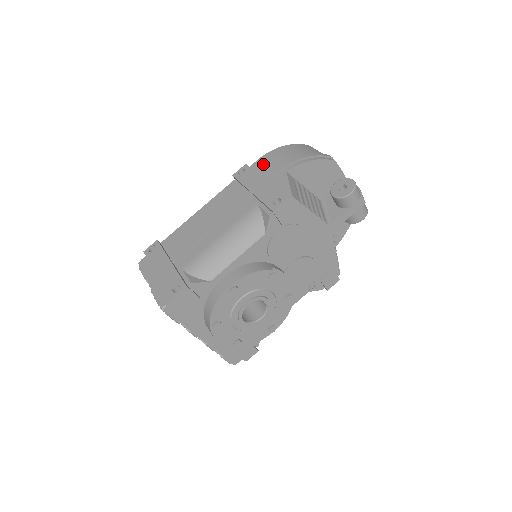
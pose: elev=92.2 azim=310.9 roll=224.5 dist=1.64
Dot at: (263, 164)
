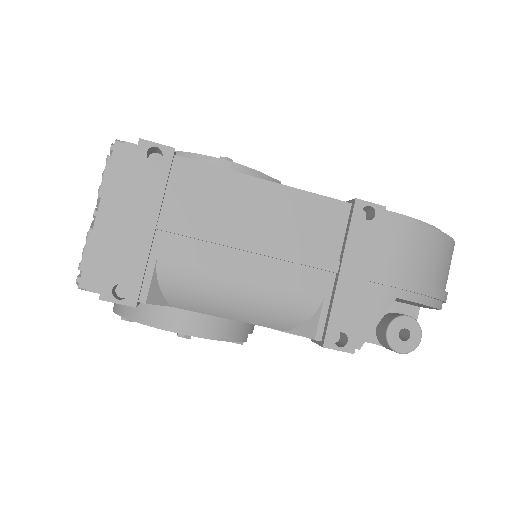
Dot at: (396, 238)
